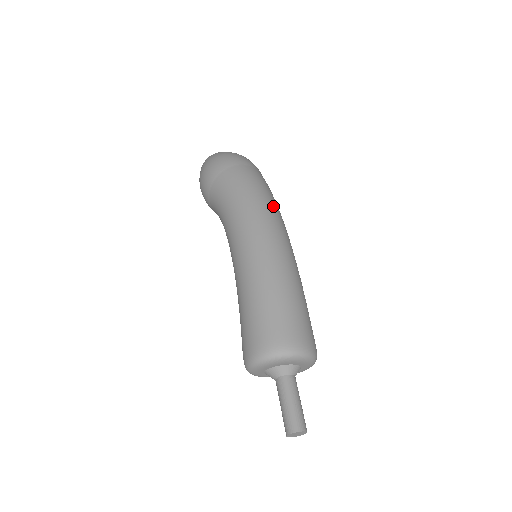
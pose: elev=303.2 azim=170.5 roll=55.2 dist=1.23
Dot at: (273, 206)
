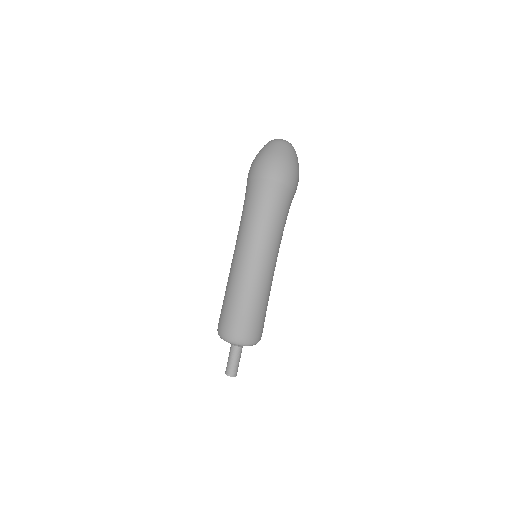
Dot at: (263, 230)
